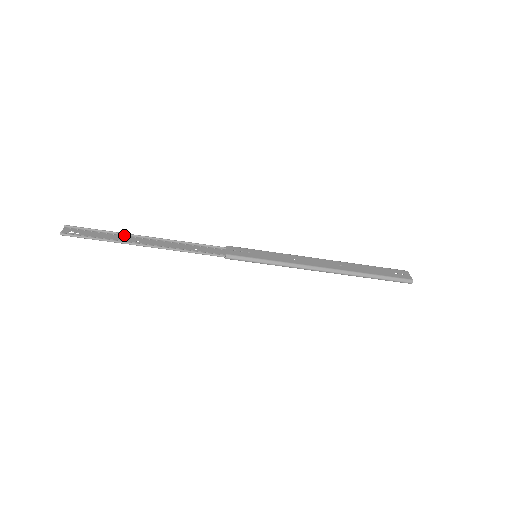
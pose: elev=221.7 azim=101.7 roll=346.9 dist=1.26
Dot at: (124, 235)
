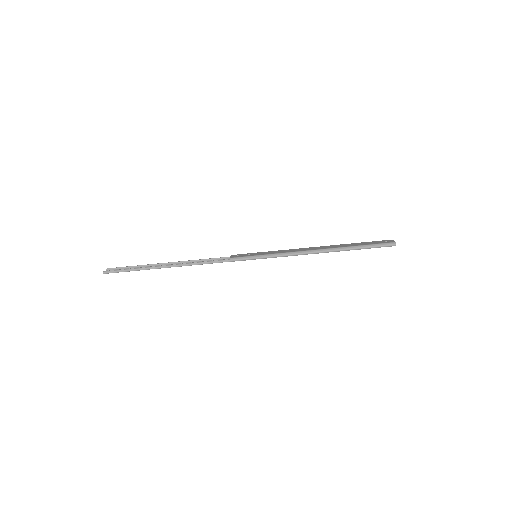
Dot at: occluded
